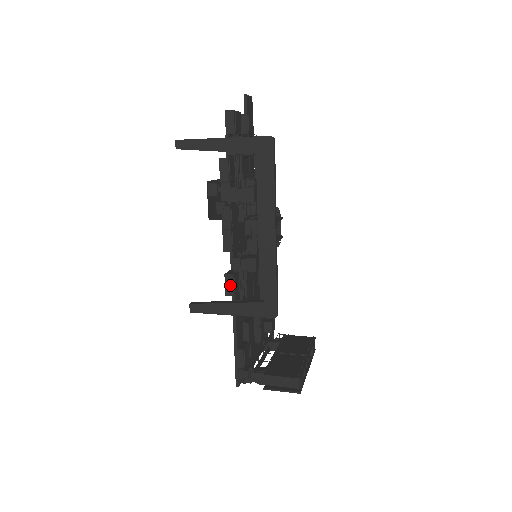
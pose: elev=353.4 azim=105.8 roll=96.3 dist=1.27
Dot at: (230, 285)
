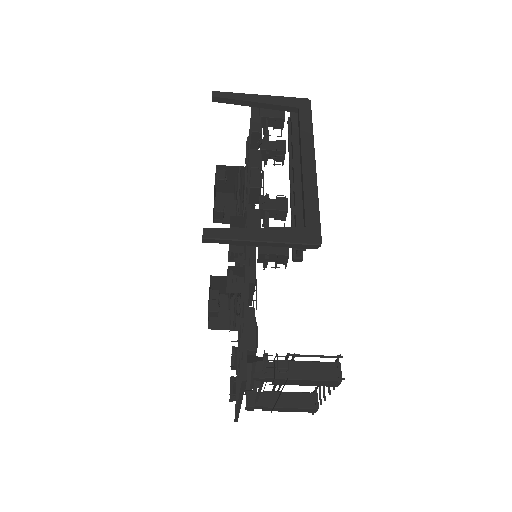
Dot at: (256, 219)
